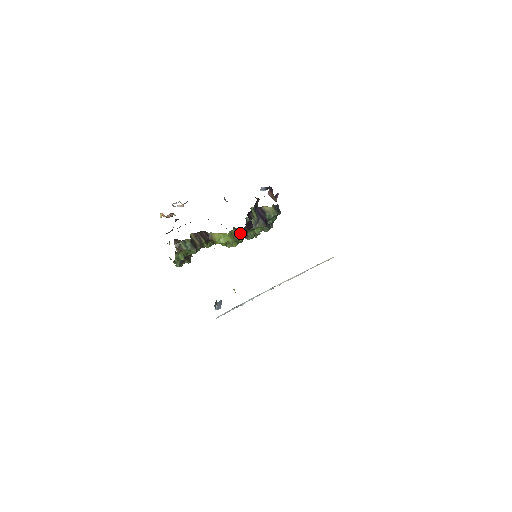
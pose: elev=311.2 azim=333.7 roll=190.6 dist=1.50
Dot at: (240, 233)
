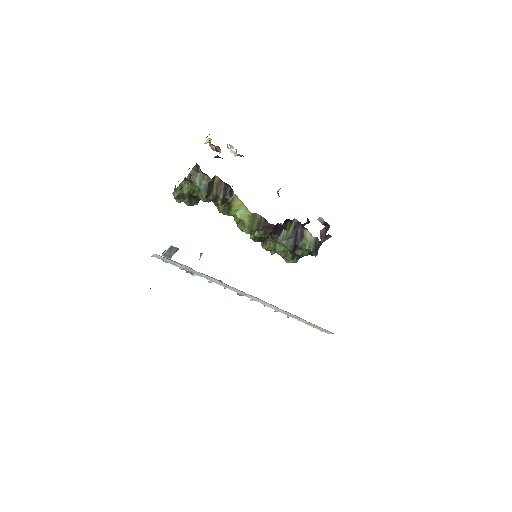
Dot at: (262, 226)
